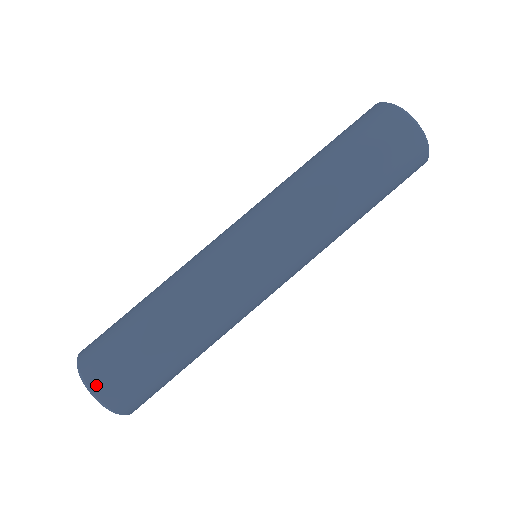
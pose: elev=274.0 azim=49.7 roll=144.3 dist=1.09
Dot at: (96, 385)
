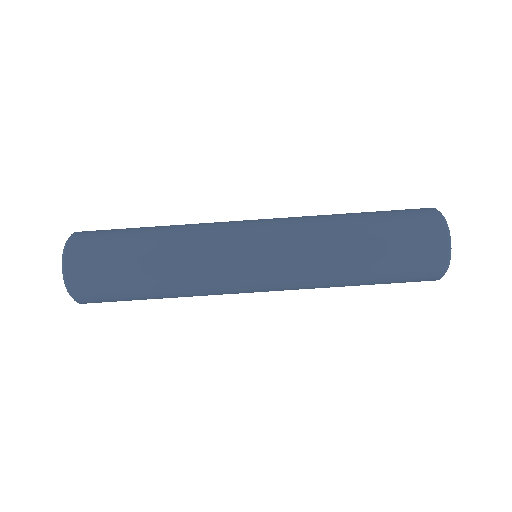
Dot at: (70, 259)
